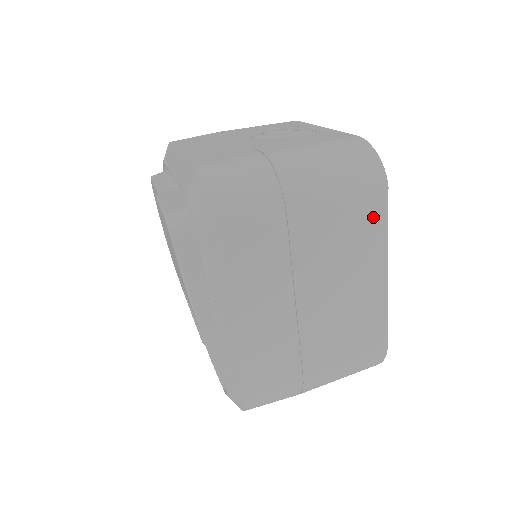
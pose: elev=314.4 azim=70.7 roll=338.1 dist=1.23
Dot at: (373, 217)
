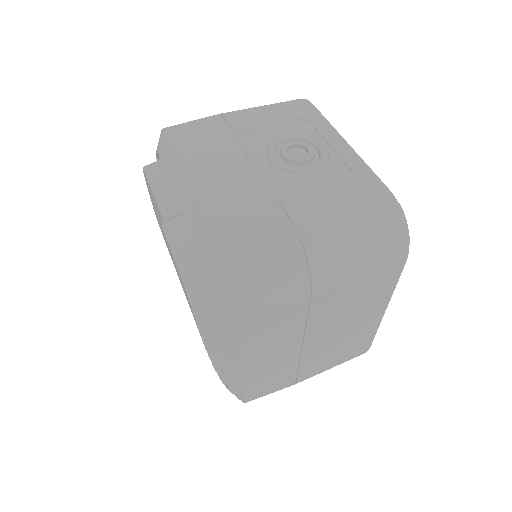
Dot at: (388, 278)
